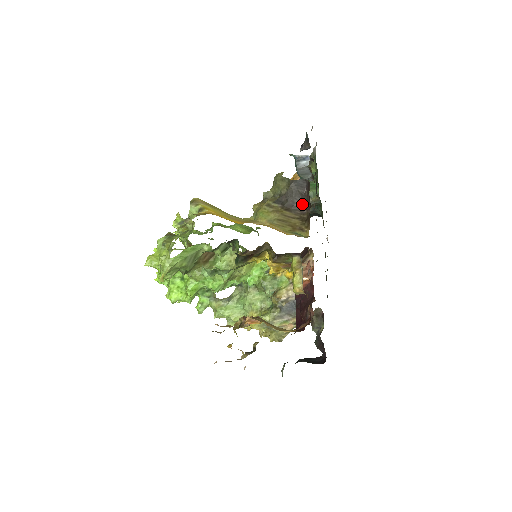
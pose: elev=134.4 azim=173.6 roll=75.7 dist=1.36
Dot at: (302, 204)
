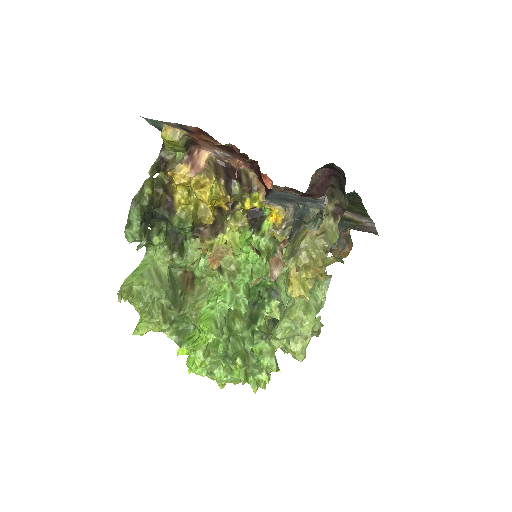
Dot at: occluded
